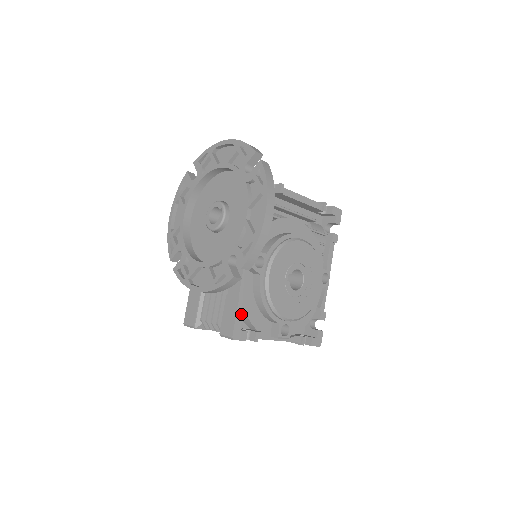
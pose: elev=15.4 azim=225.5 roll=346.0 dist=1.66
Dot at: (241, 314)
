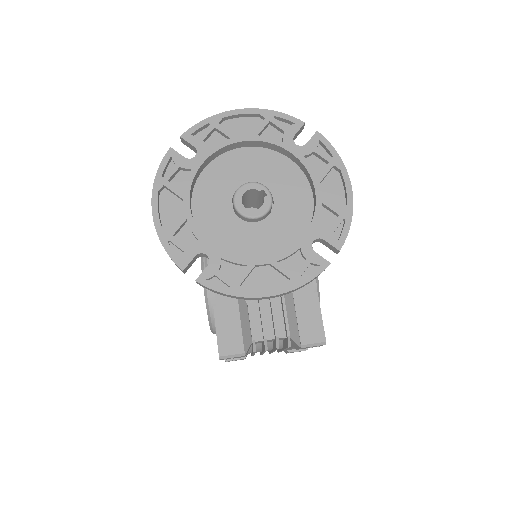
Dot at: occluded
